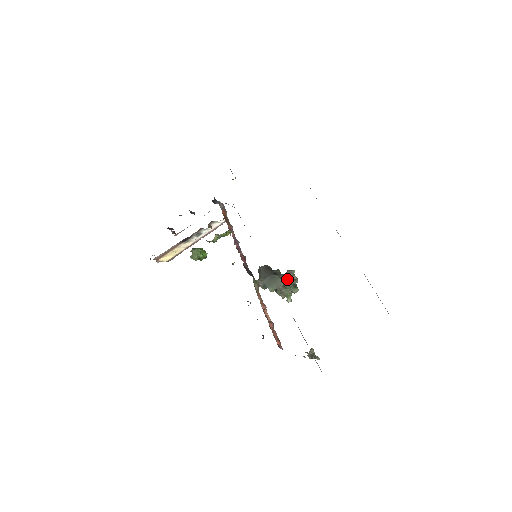
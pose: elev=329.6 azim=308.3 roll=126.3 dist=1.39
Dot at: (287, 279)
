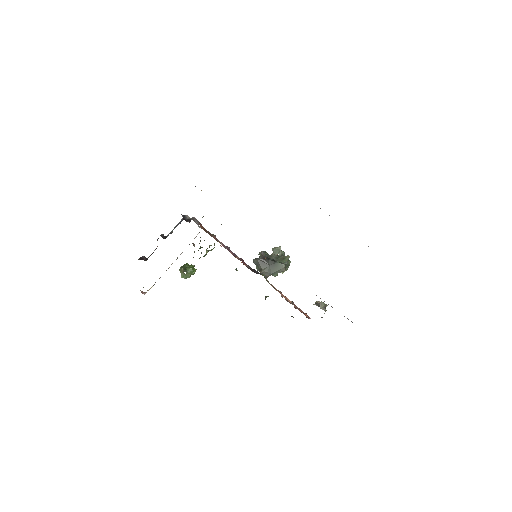
Dot at: (281, 259)
